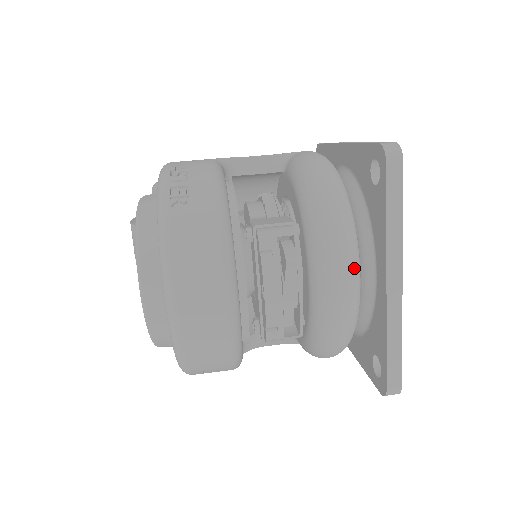
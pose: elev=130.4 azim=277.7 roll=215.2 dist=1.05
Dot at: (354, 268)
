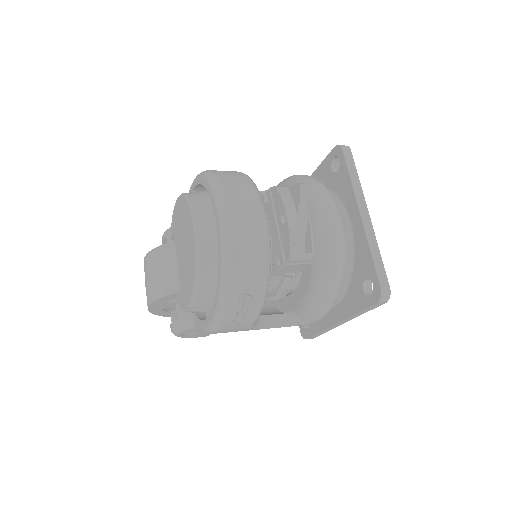
Dot at: (338, 209)
